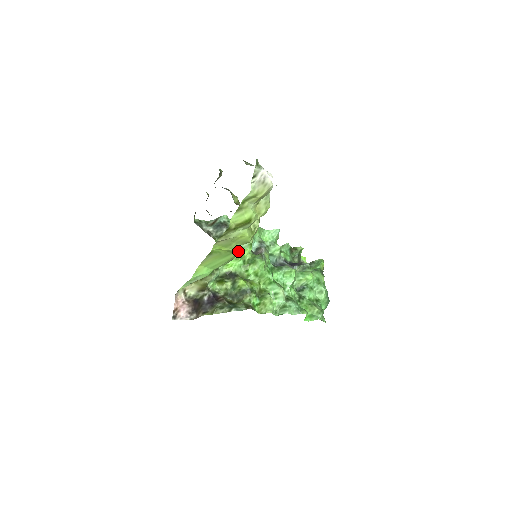
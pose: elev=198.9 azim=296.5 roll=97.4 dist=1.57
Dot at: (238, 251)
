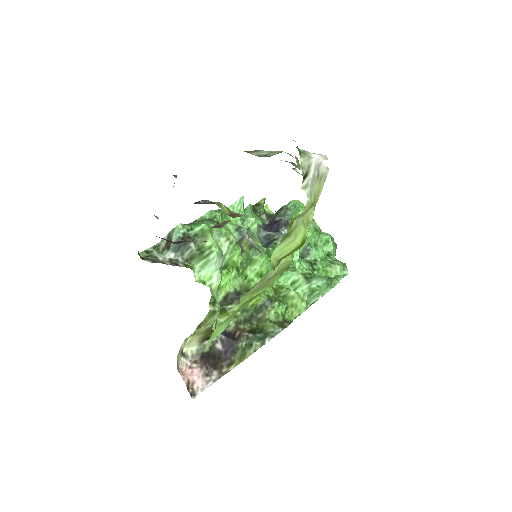
Dot at: occluded
